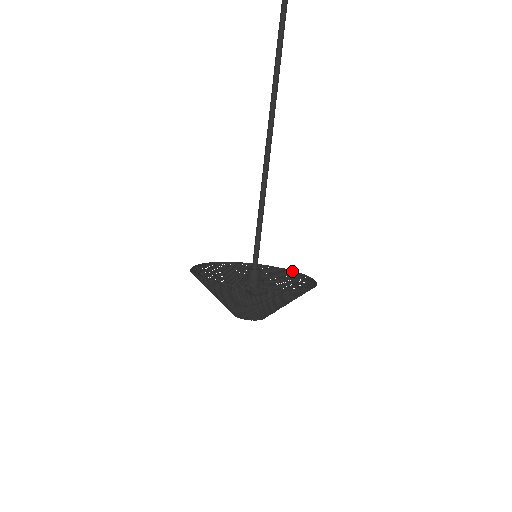
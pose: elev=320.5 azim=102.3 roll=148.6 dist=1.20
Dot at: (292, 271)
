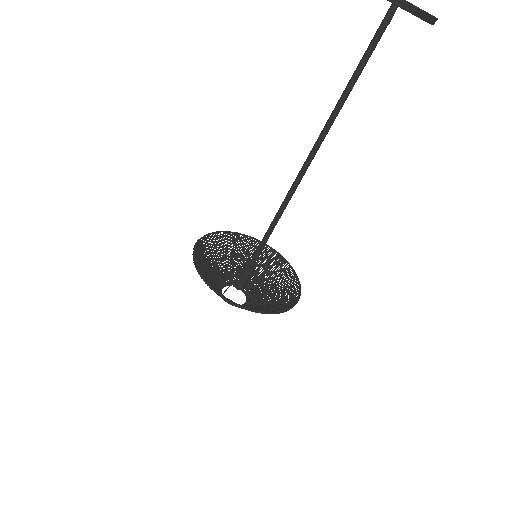
Dot at: (292, 269)
